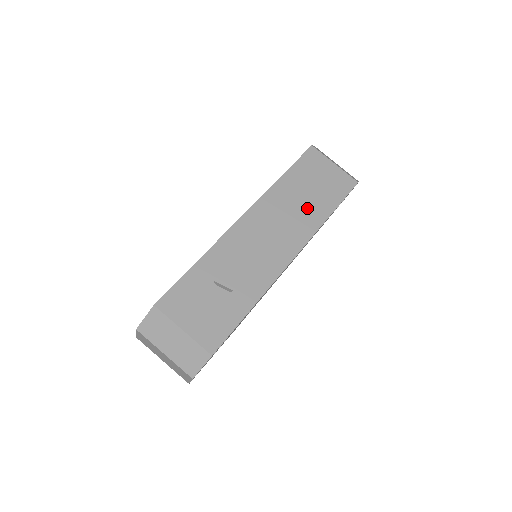
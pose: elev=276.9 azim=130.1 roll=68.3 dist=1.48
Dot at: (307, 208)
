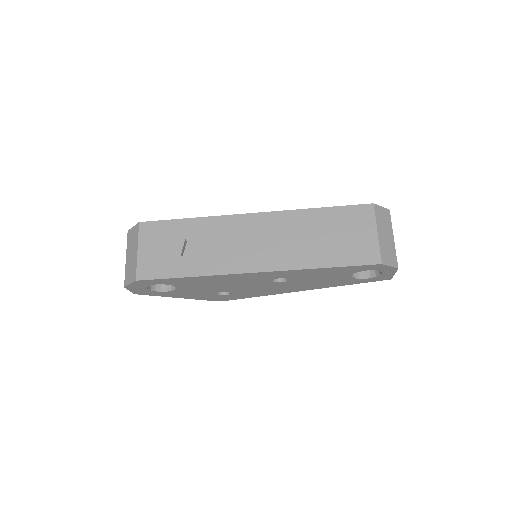
Dot at: (309, 247)
